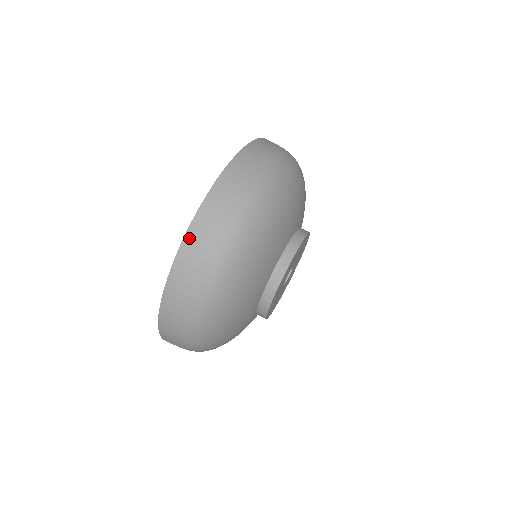
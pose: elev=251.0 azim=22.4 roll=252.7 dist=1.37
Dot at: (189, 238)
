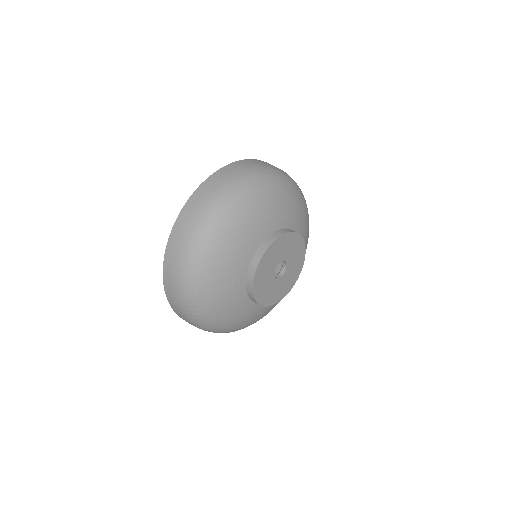
Dot at: (170, 301)
